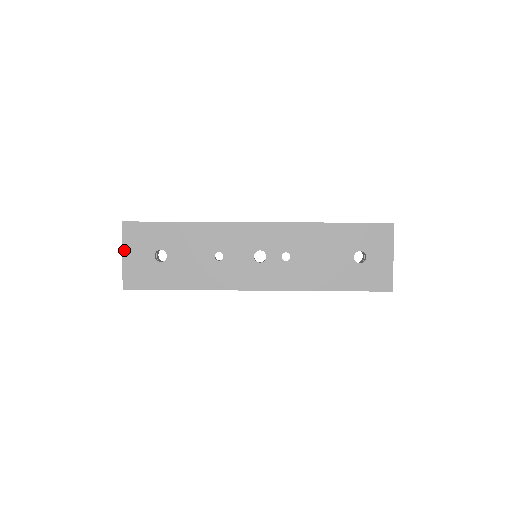
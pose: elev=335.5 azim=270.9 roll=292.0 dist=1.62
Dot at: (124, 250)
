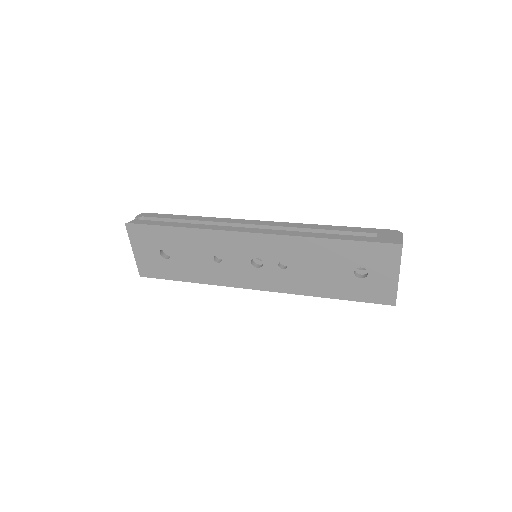
Dot at: (133, 246)
